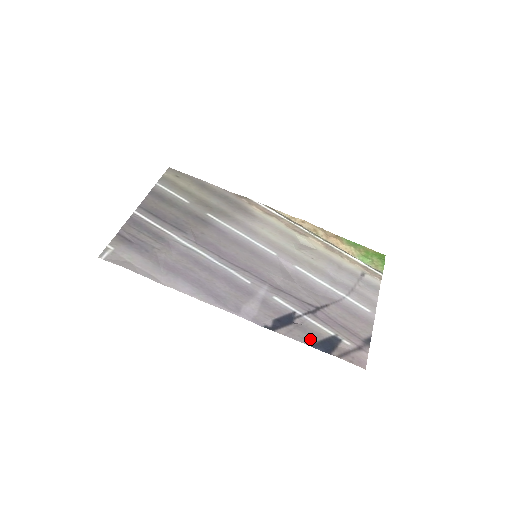
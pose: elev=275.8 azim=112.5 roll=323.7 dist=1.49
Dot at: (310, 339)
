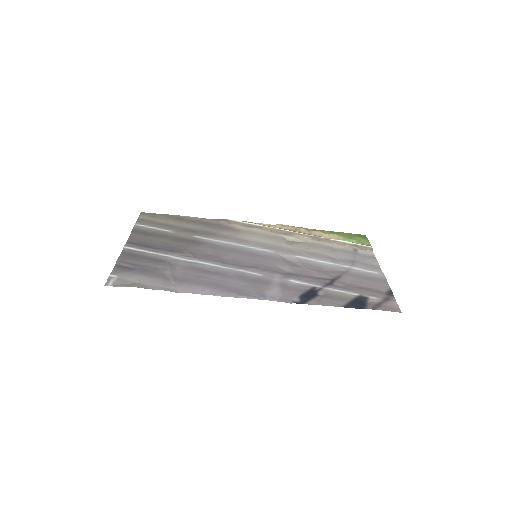
Dot at: (340, 302)
